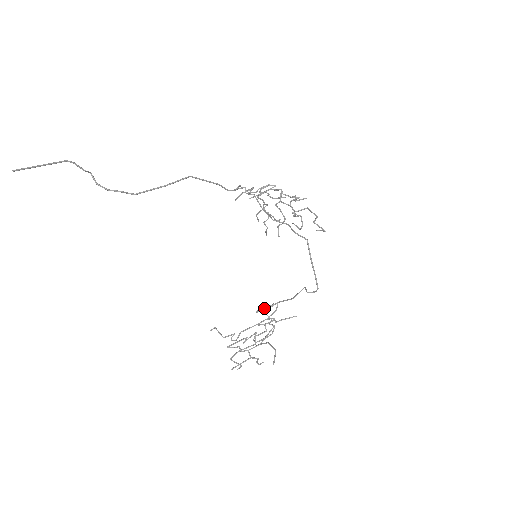
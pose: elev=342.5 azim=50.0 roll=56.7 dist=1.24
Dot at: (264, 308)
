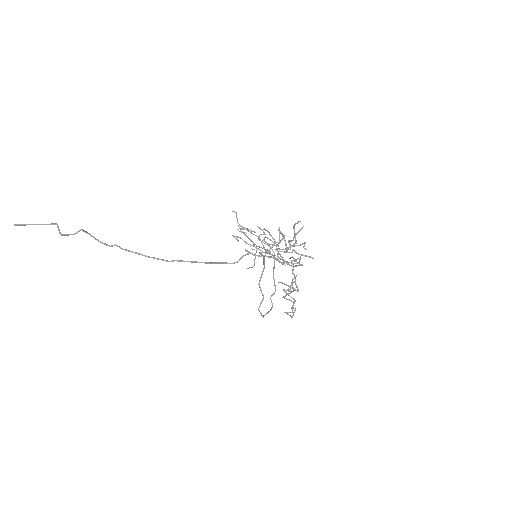
Dot at: (268, 245)
